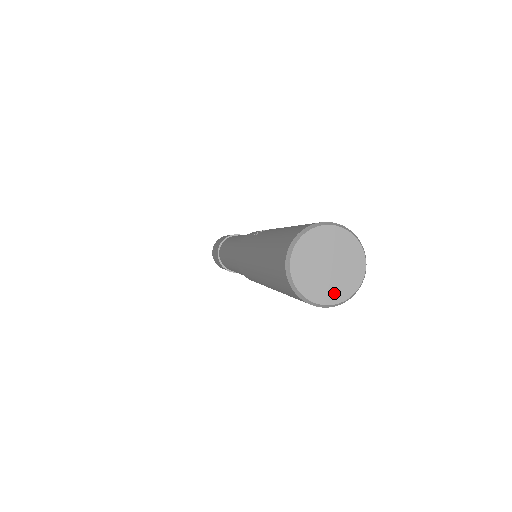
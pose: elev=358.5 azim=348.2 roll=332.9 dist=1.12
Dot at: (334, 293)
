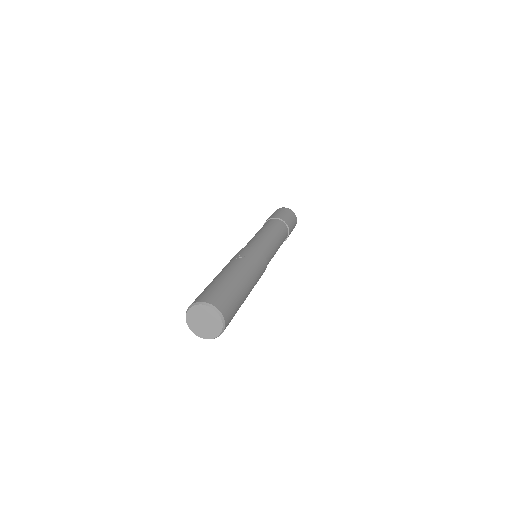
Dot at: (203, 334)
